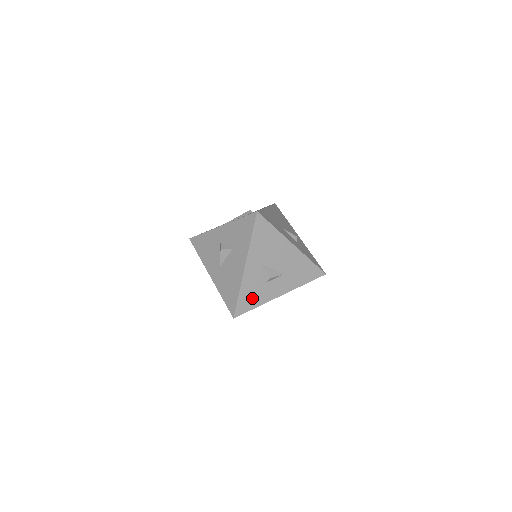
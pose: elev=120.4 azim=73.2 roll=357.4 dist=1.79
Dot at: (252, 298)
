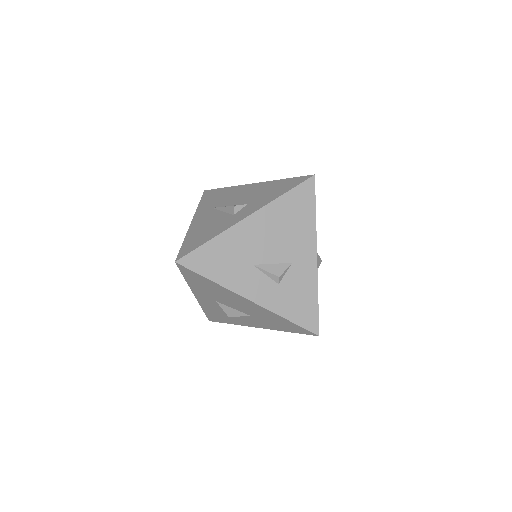
Dot at: (221, 317)
